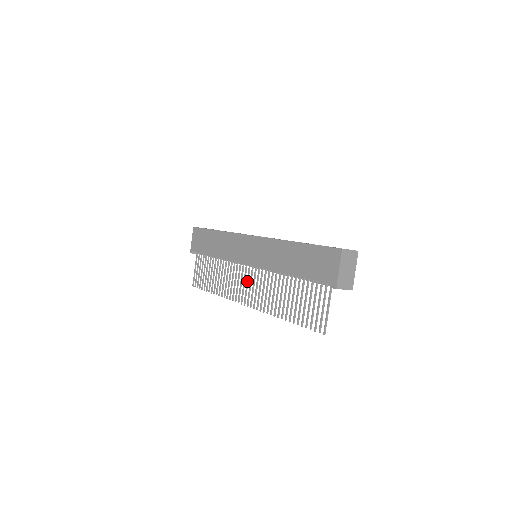
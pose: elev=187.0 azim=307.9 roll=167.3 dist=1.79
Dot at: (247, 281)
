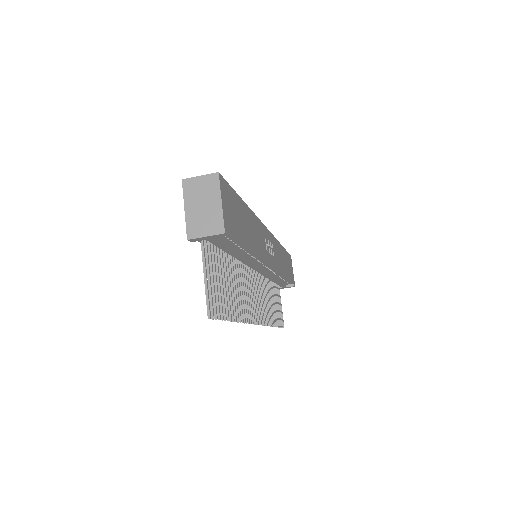
Dot at: occluded
